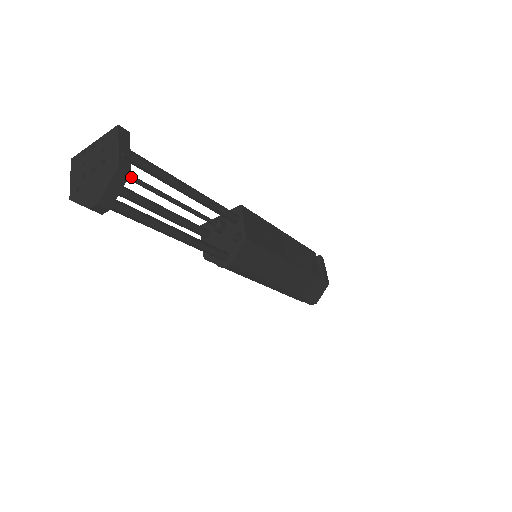
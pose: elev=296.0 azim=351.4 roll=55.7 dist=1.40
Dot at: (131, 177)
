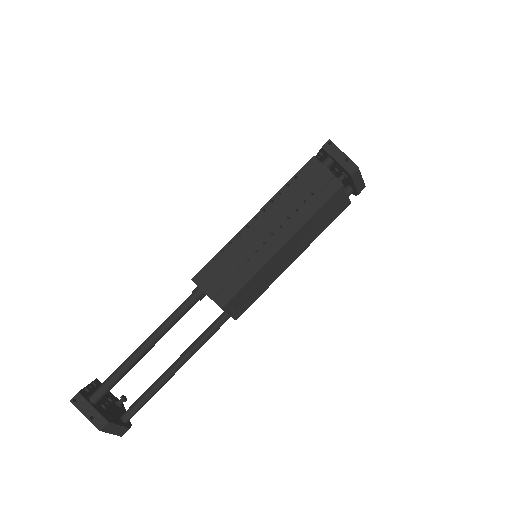
Dot at: occluded
